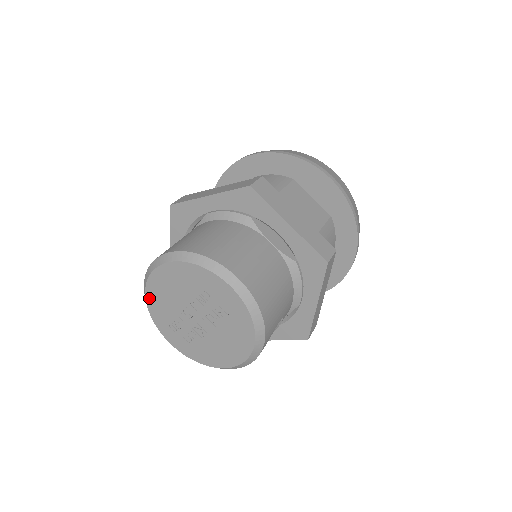
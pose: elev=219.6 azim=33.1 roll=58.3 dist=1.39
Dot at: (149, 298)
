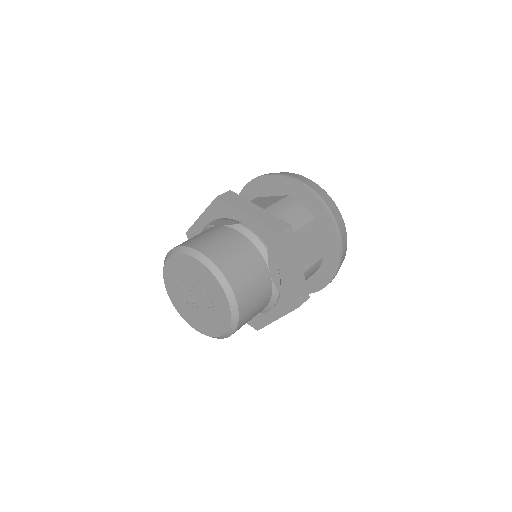
Dot at: (169, 262)
